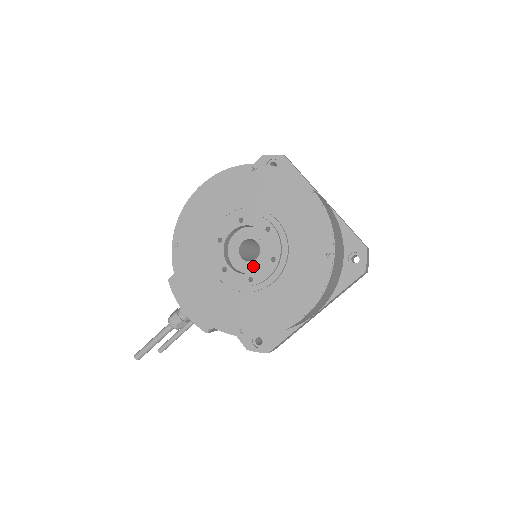
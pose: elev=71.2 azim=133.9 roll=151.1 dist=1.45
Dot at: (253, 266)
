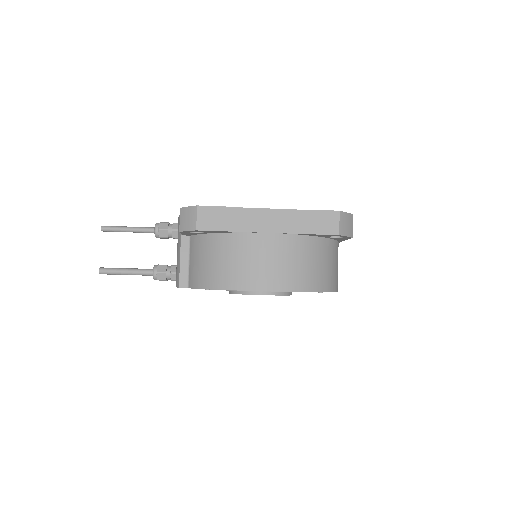
Dot at: occluded
